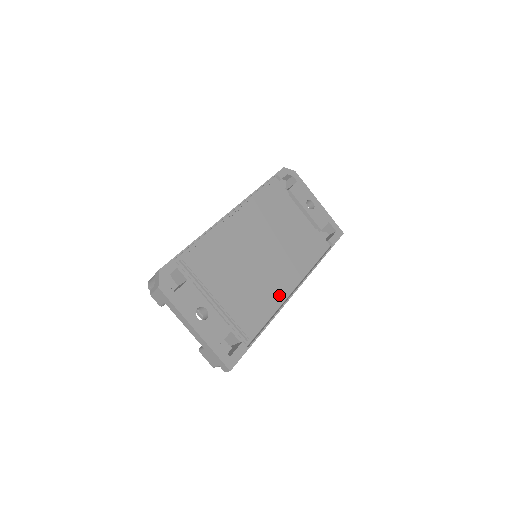
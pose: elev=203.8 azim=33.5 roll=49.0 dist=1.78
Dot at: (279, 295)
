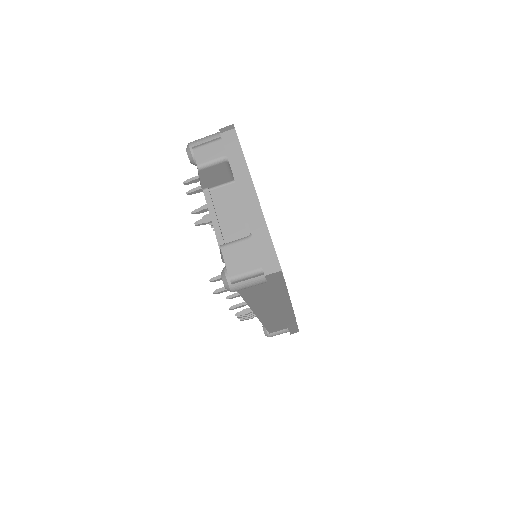
Dot at: occluded
